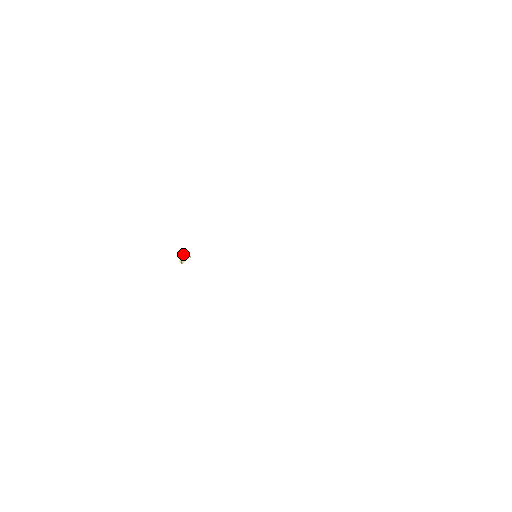
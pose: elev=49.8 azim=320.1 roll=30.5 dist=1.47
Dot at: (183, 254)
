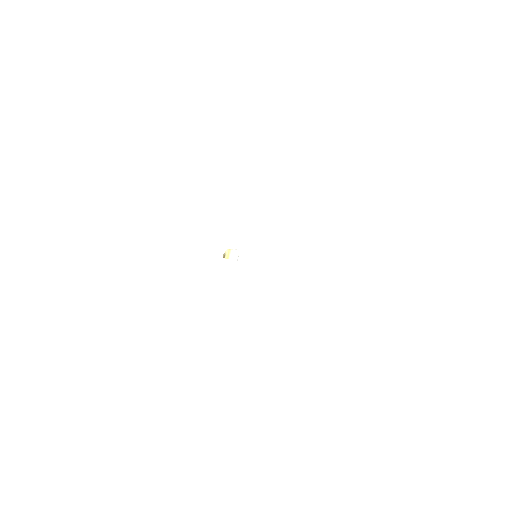
Dot at: (231, 251)
